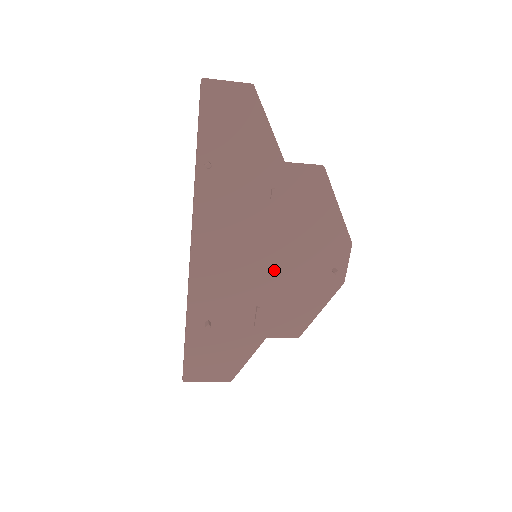
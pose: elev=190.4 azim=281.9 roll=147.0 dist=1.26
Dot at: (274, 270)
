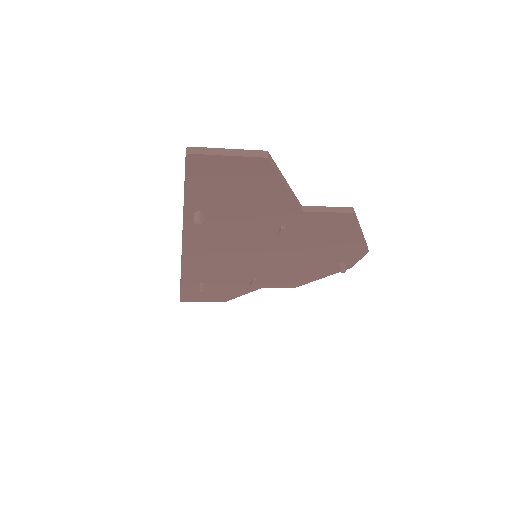
Dot at: (275, 263)
